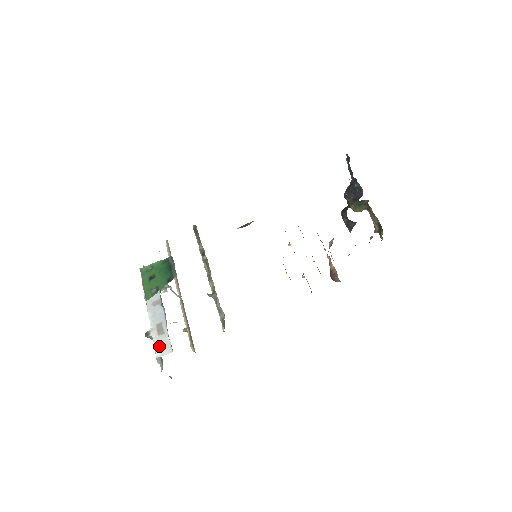
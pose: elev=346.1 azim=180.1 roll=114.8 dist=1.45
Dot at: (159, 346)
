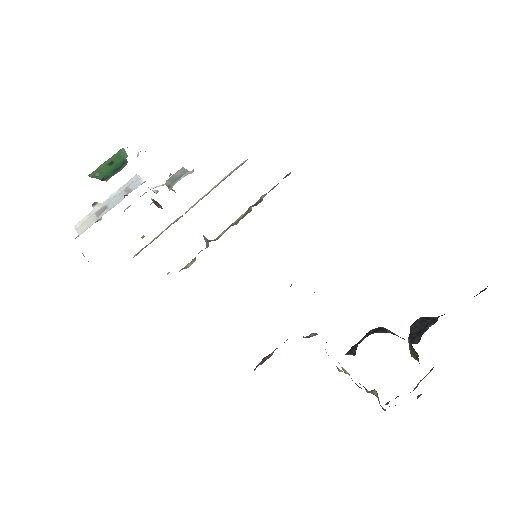
Dot at: (85, 221)
